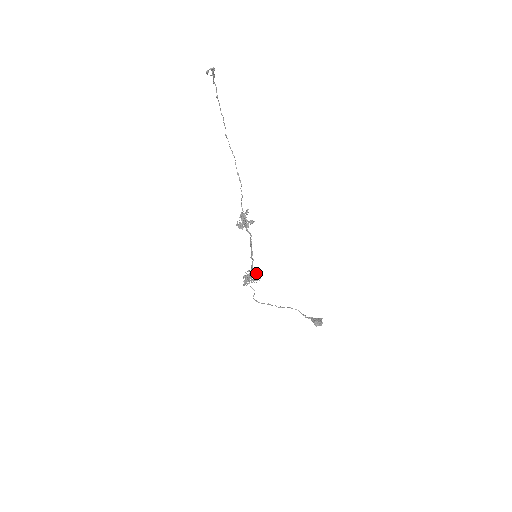
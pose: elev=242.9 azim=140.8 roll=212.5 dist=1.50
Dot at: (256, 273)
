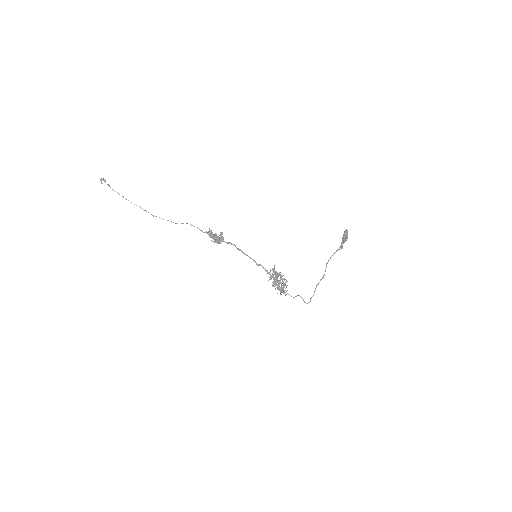
Dot at: (273, 269)
